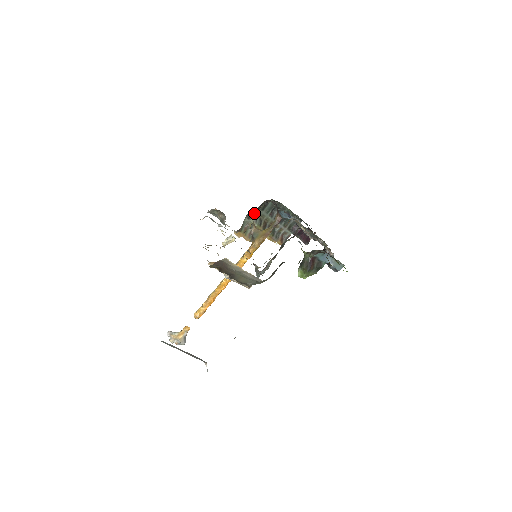
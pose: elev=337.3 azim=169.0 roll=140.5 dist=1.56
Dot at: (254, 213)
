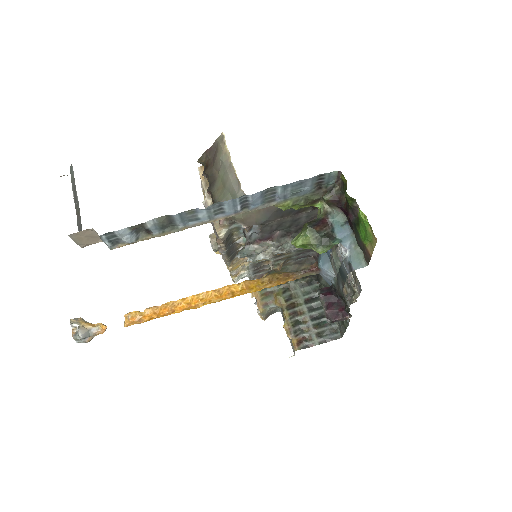
Dot at: (289, 282)
